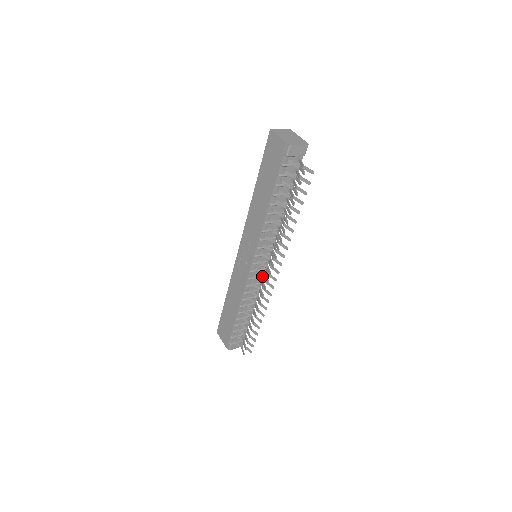
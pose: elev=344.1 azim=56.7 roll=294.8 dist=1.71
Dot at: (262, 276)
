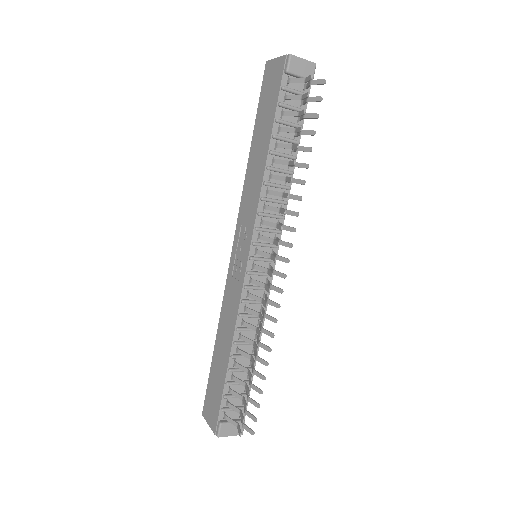
Dot at: occluded
